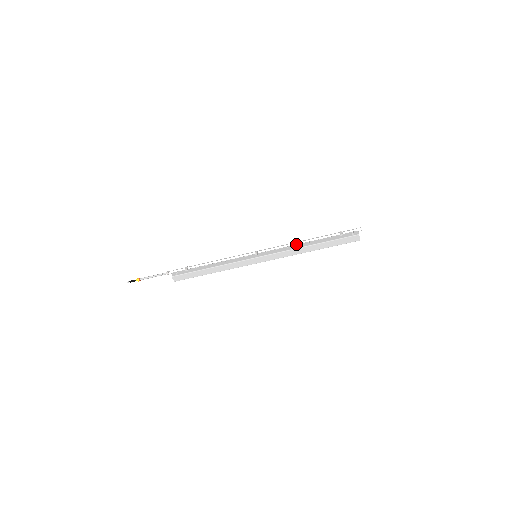
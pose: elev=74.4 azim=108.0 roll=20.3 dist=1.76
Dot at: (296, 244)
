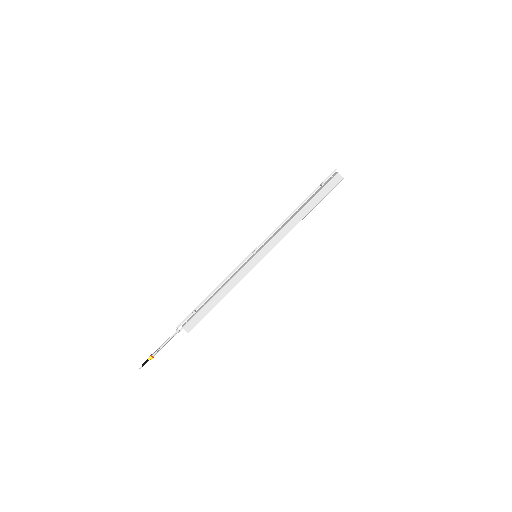
Dot at: (287, 220)
